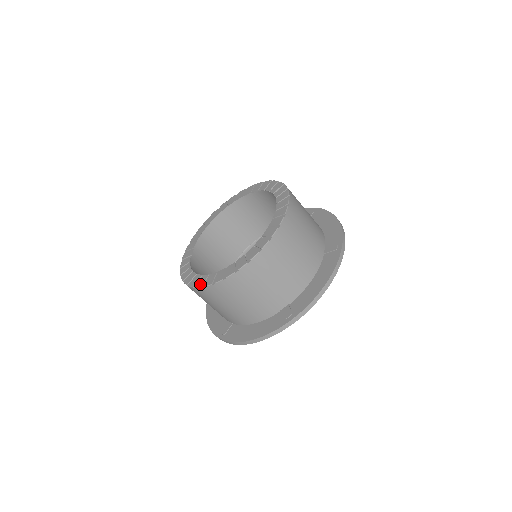
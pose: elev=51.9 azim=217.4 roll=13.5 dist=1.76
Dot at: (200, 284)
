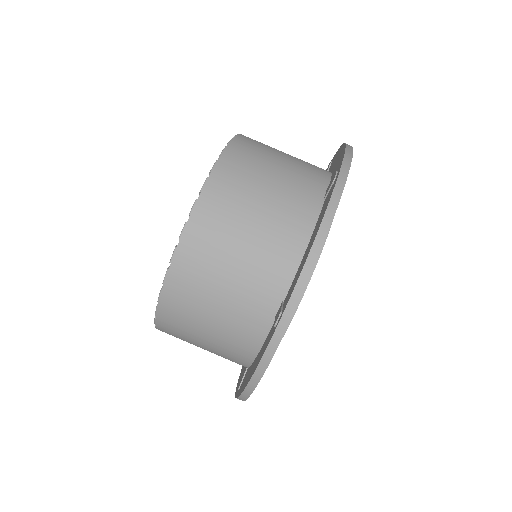
Dot at: (182, 229)
